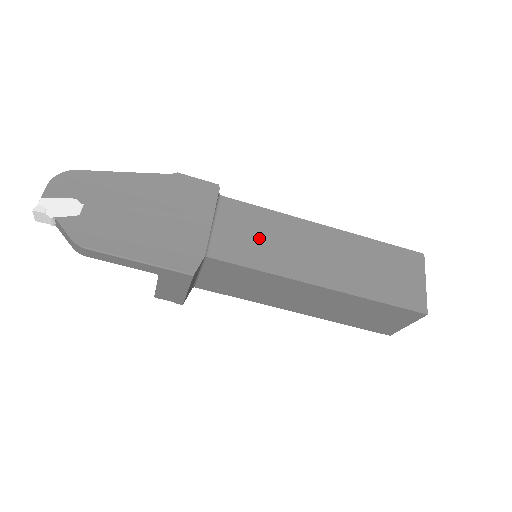
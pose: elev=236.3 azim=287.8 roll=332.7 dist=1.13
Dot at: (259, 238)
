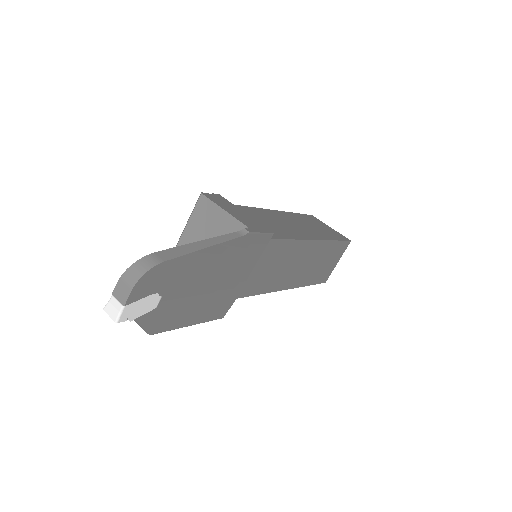
Dot at: (274, 268)
